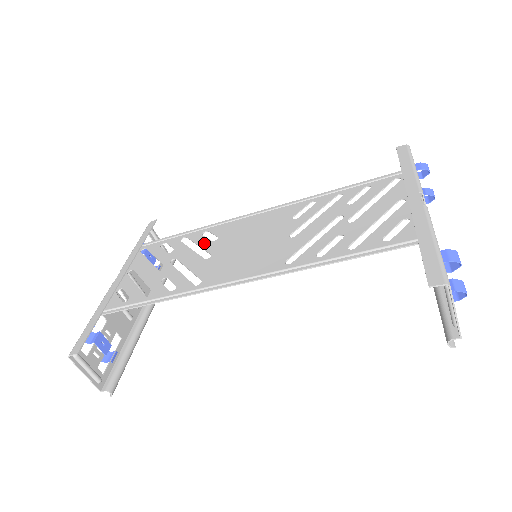
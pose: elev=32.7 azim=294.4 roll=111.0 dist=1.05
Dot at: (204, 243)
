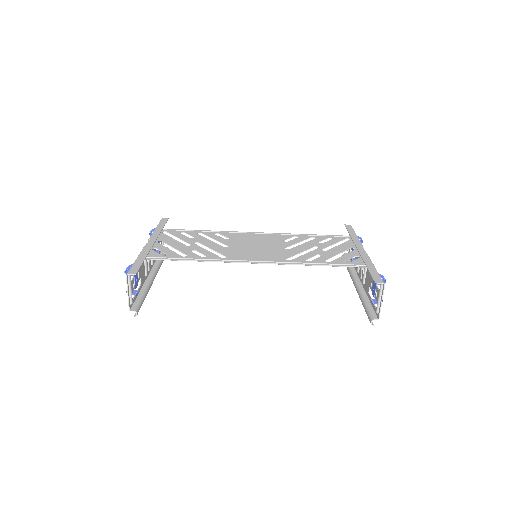
Dot at: (219, 239)
